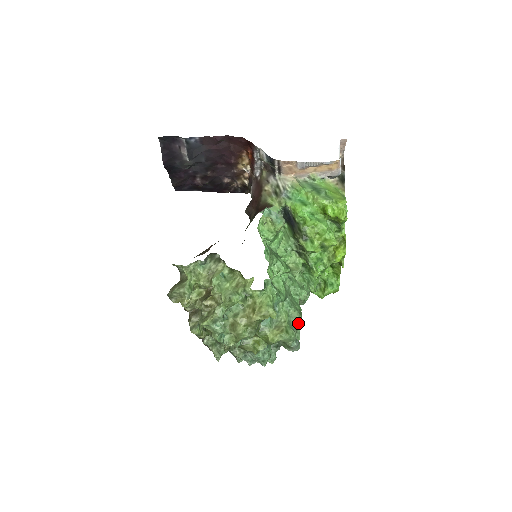
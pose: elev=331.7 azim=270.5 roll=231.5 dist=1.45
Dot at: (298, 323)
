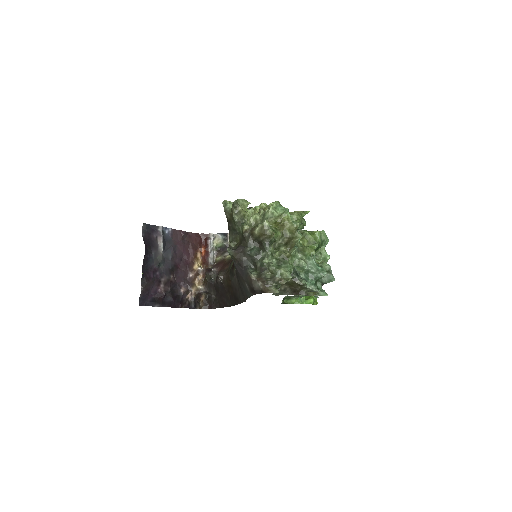
Dot at: occluded
